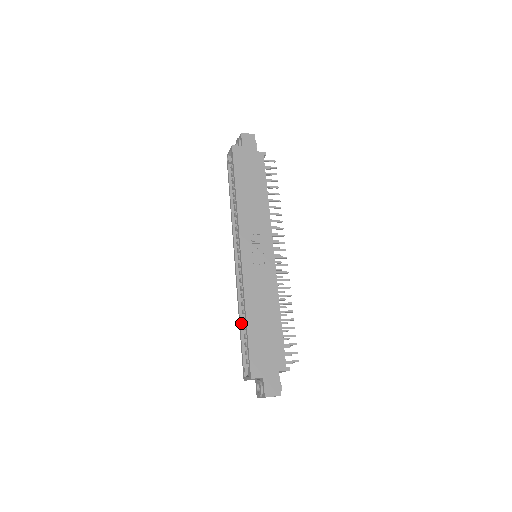
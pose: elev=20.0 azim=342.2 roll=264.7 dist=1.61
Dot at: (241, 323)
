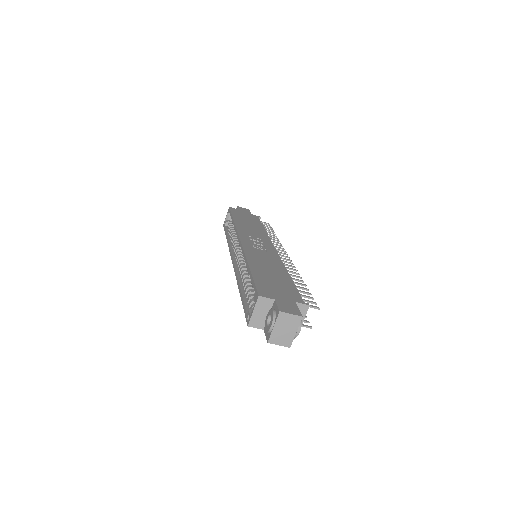
Dot at: (242, 289)
